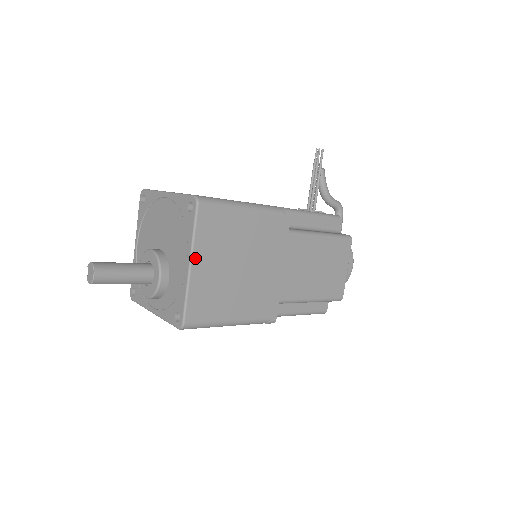
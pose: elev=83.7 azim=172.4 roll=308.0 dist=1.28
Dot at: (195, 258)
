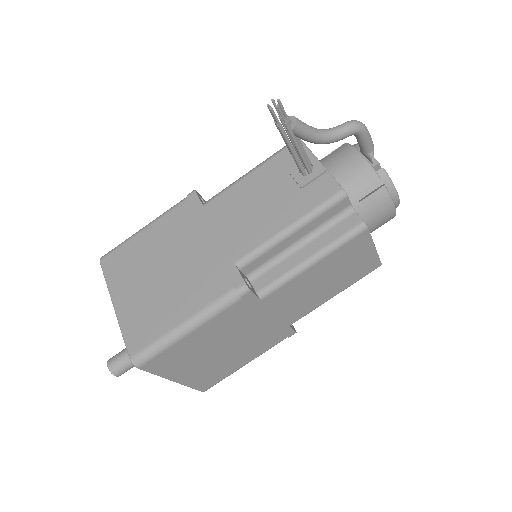
Dot at: (173, 378)
